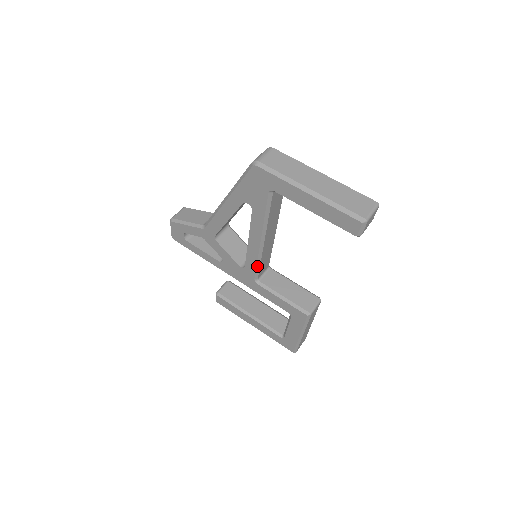
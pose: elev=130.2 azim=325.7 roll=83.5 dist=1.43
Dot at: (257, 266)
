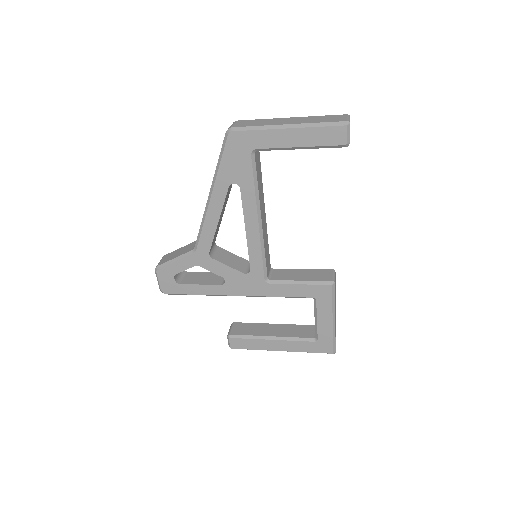
Dot at: (263, 259)
